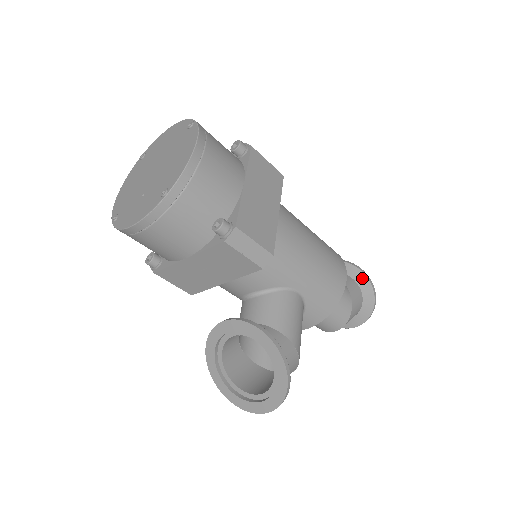
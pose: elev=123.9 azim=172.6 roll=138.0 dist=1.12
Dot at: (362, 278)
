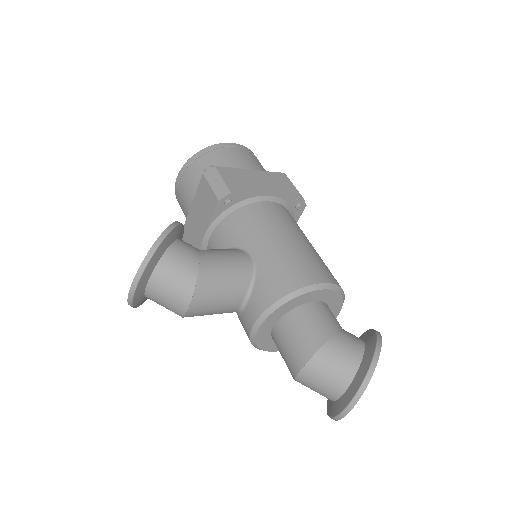
Dot at: (372, 337)
